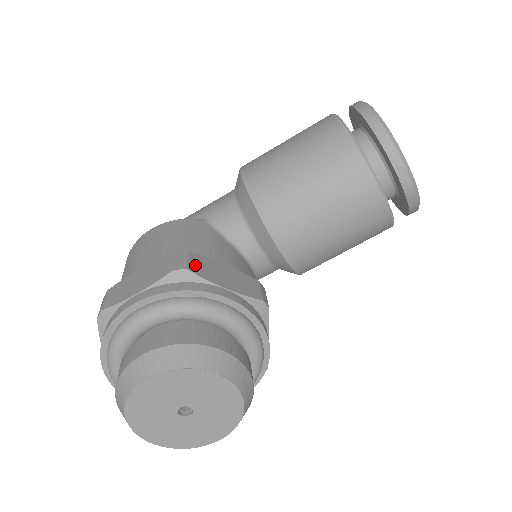
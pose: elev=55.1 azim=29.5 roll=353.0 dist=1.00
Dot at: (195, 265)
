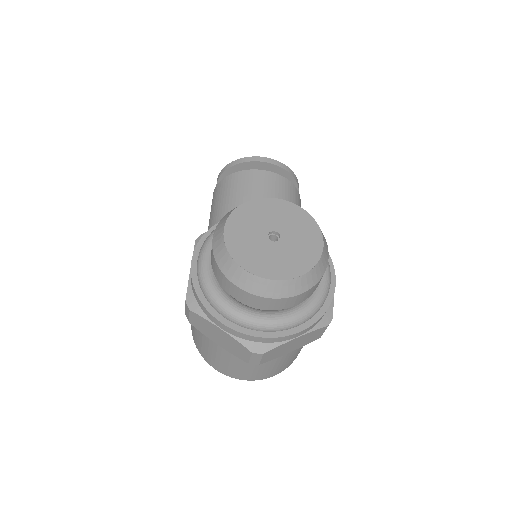
Dot at: occluded
